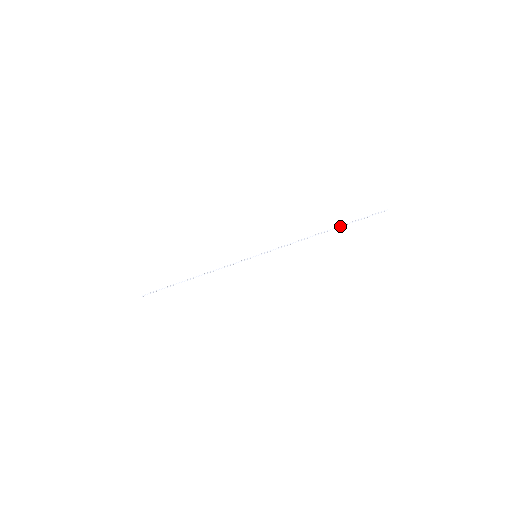
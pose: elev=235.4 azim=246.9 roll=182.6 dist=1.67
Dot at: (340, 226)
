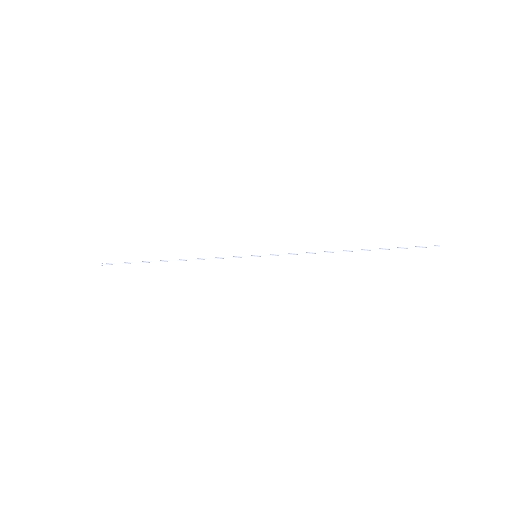
Dot at: (373, 249)
